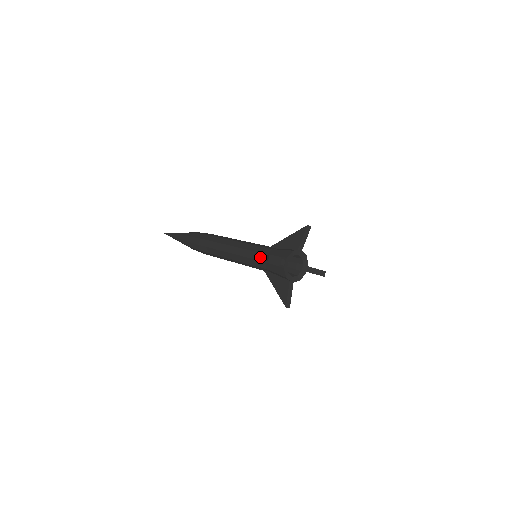
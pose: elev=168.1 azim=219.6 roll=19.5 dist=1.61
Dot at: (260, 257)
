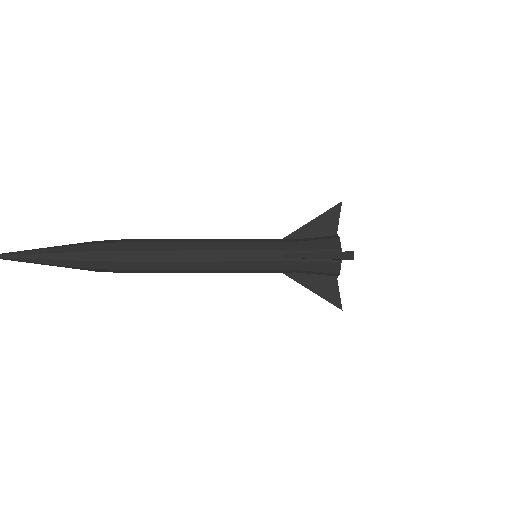
Dot at: (294, 256)
